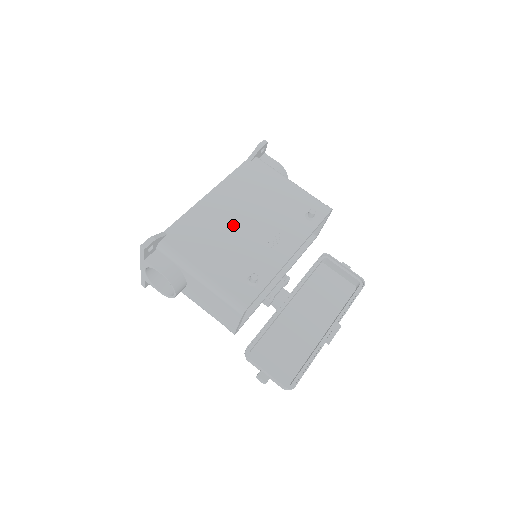
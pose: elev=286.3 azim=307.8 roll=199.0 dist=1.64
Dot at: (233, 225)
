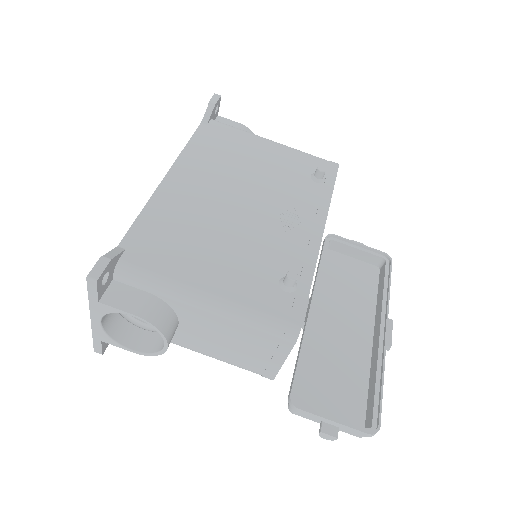
Dot at: (222, 212)
